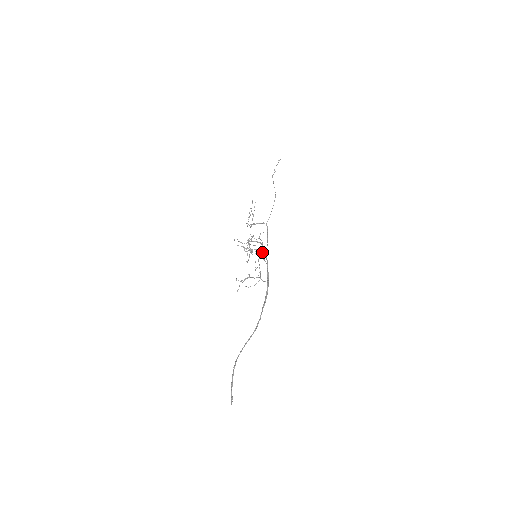
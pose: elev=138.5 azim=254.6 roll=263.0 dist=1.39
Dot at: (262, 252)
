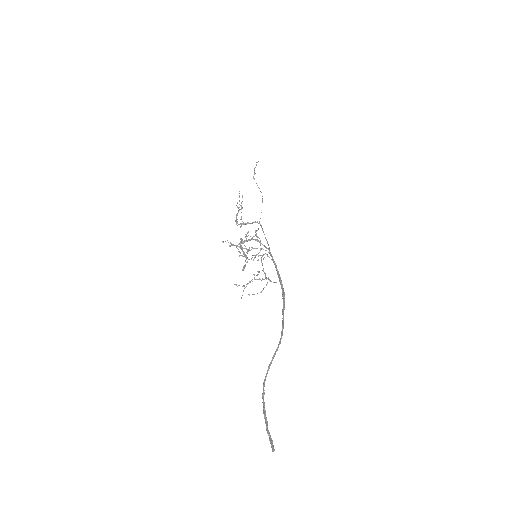
Dot at: (261, 255)
